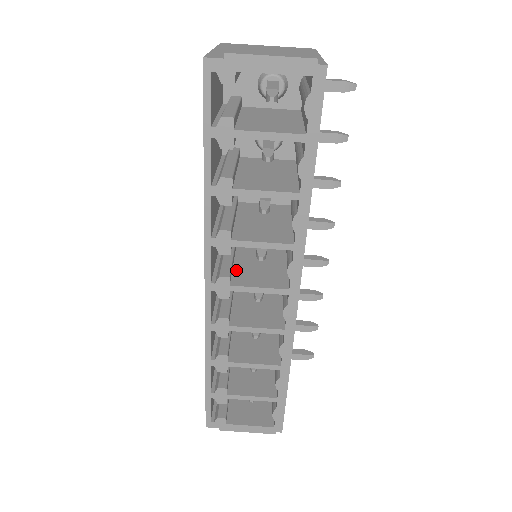
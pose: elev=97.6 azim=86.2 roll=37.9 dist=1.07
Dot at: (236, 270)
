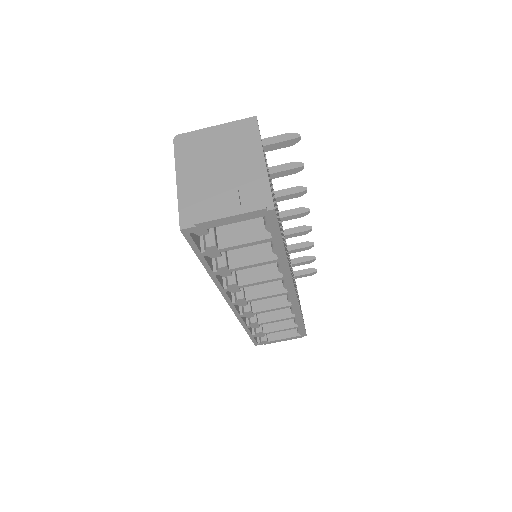
Dot at: occluded
